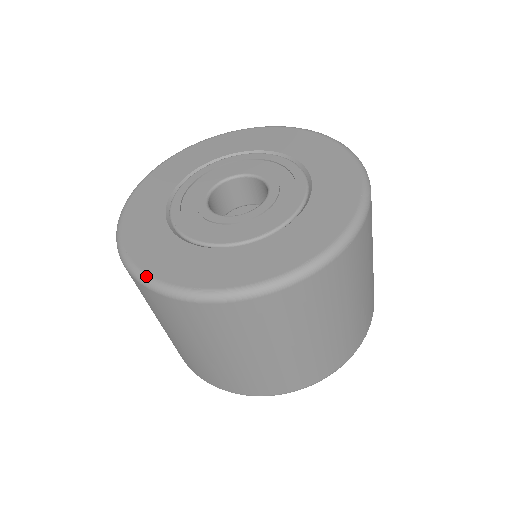
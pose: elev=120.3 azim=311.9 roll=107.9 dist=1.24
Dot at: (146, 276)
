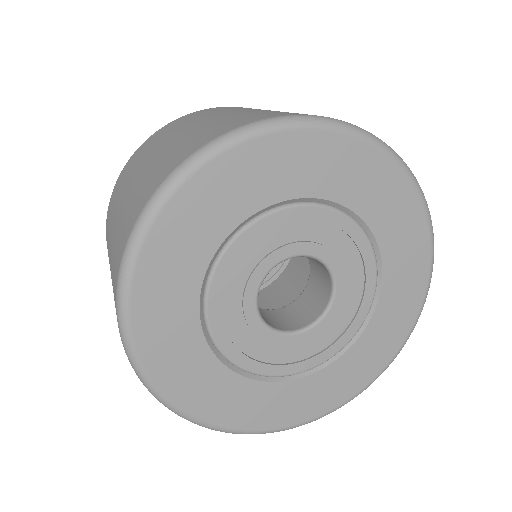
Dot at: (216, 428)
